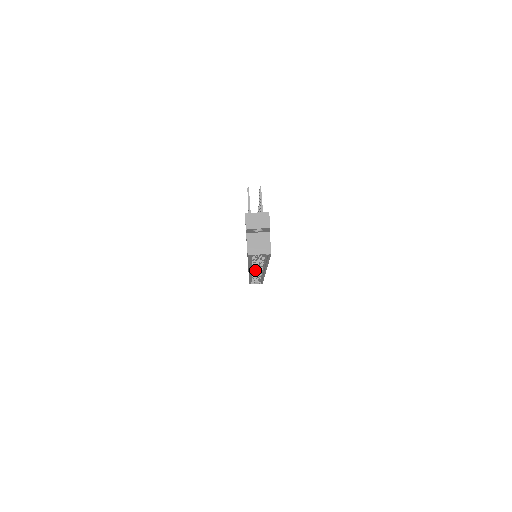
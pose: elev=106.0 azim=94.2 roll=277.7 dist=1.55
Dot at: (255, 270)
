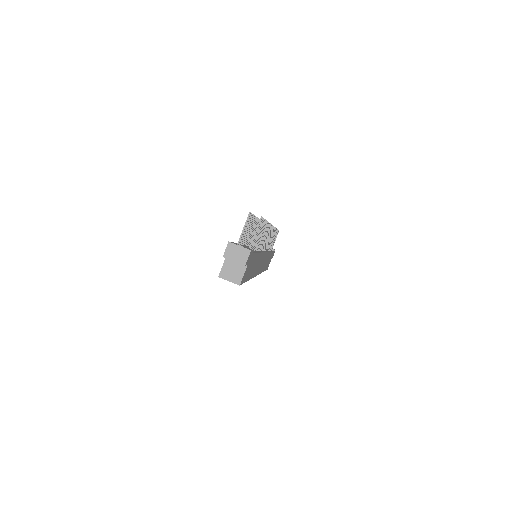
Dot at: occluded
